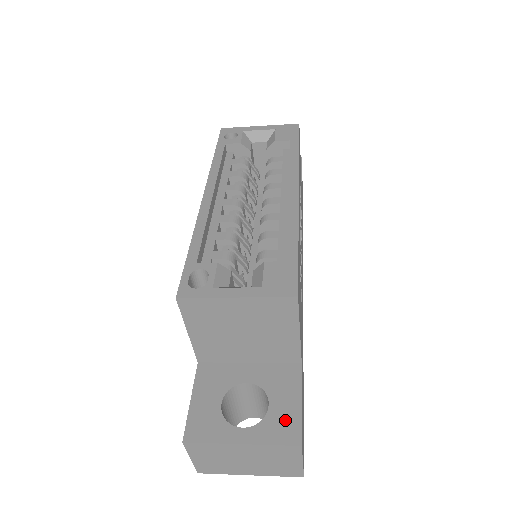
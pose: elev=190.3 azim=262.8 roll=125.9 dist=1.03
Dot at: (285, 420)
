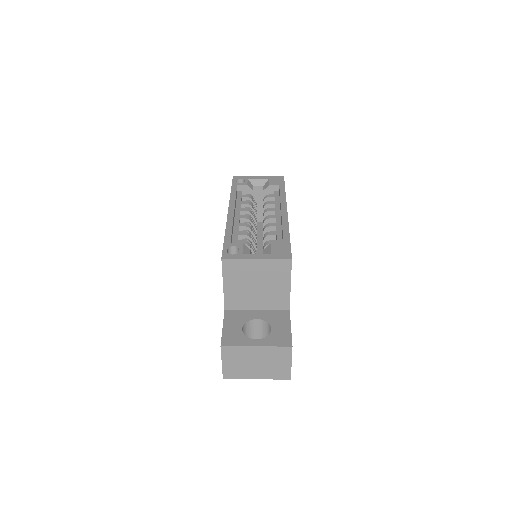
Dot at: (282, 335)
